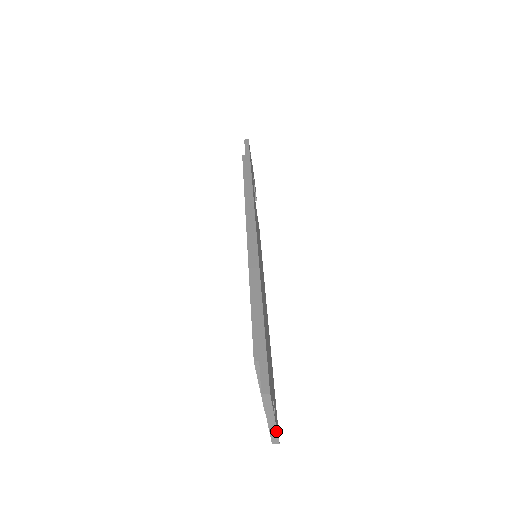
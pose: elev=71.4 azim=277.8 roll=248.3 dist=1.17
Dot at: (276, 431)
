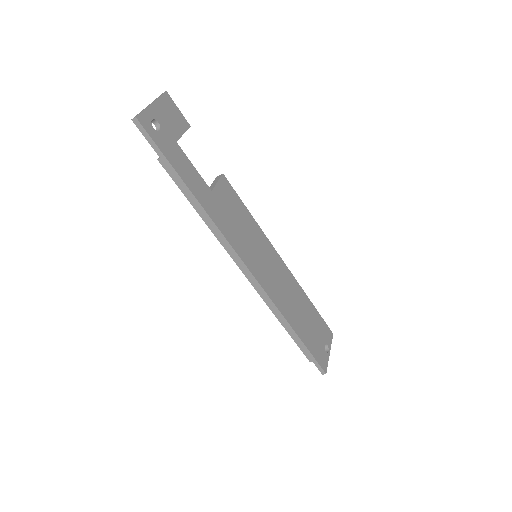
Dot at: occluded
